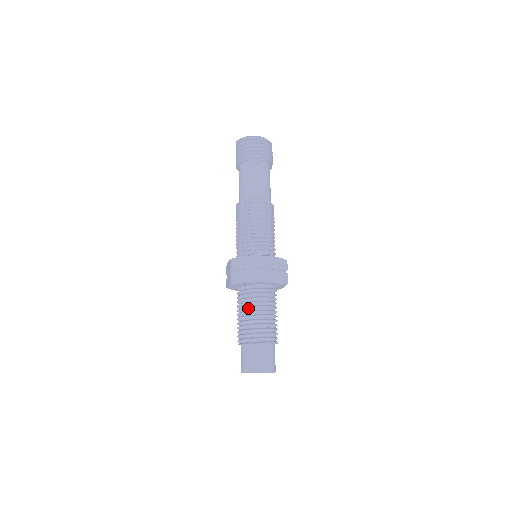
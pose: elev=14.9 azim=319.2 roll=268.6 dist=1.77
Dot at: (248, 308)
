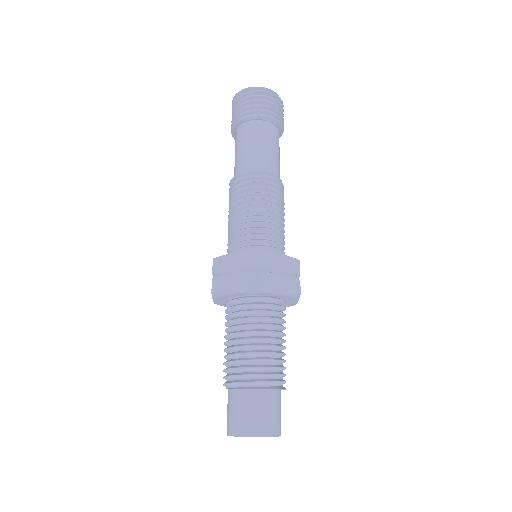
Dot at: (268, 332)
